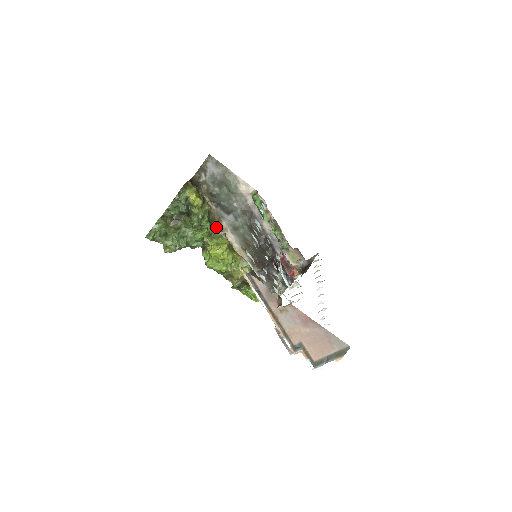
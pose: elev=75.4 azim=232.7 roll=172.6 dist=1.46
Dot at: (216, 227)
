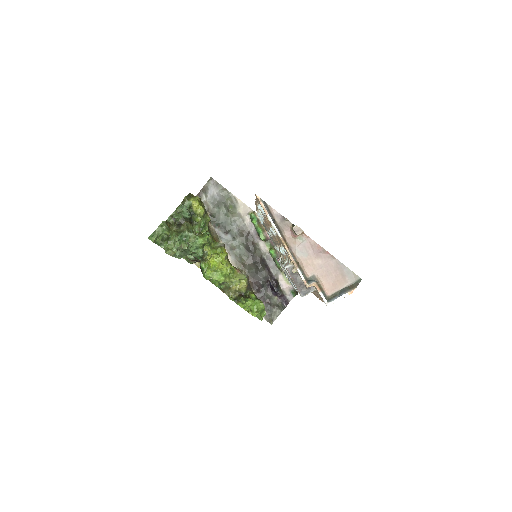
Dot at: occluded
